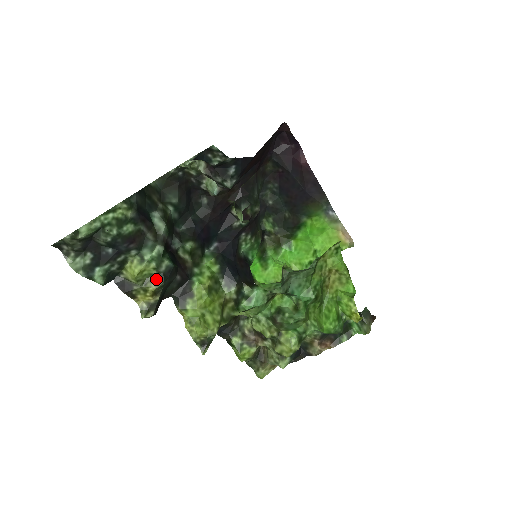
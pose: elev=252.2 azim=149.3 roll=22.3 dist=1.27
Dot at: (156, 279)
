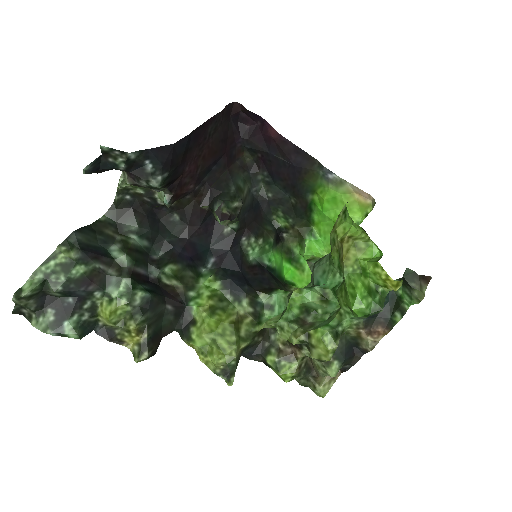
Dot at: (133, 315)
